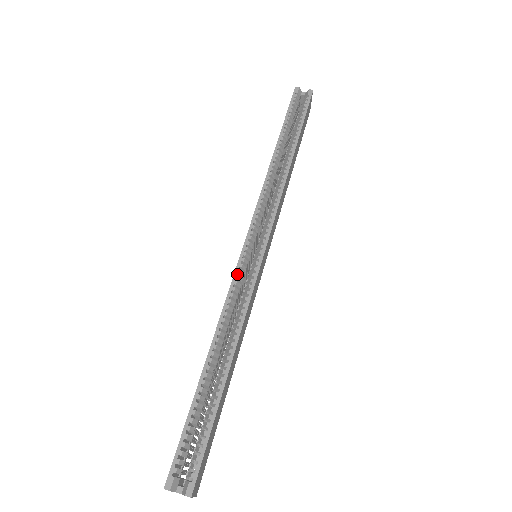
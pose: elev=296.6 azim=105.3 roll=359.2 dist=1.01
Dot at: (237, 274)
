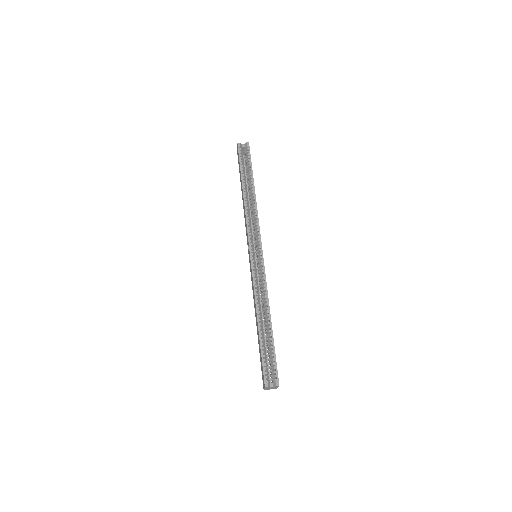
Dot at: (253, 270)
